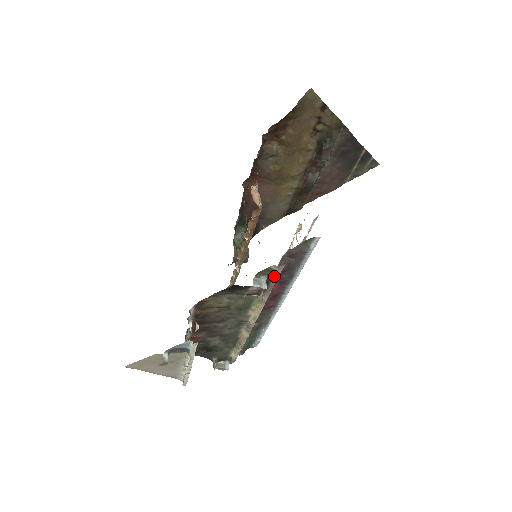
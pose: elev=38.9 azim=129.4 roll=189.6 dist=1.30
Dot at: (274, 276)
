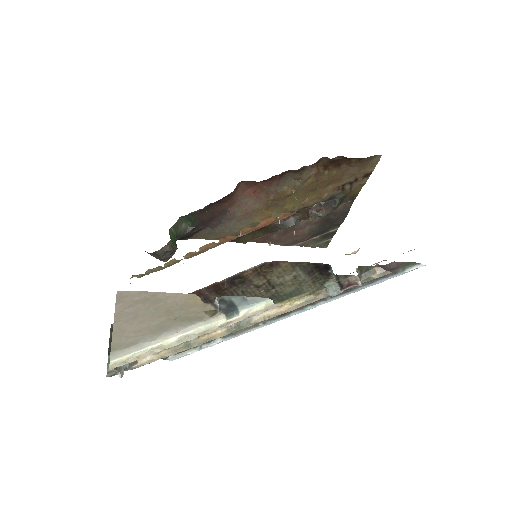
Dot at: (367, 278)
